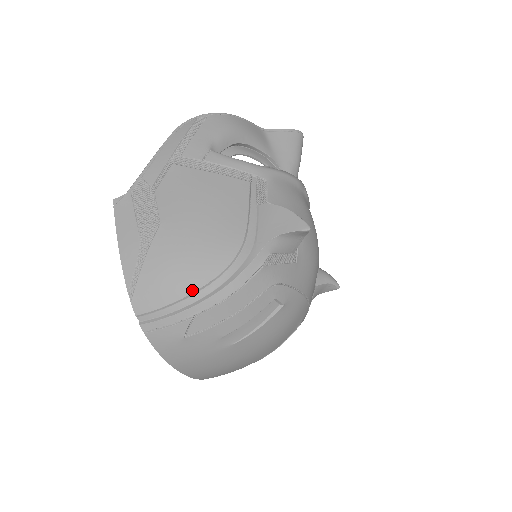
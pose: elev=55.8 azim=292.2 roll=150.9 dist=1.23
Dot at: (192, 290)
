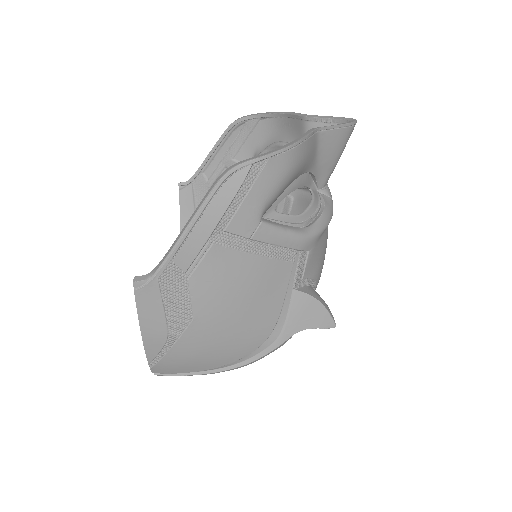
Dot at: (215, 367)
